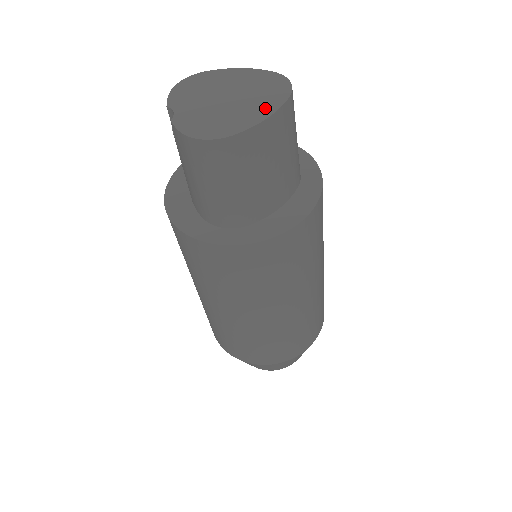
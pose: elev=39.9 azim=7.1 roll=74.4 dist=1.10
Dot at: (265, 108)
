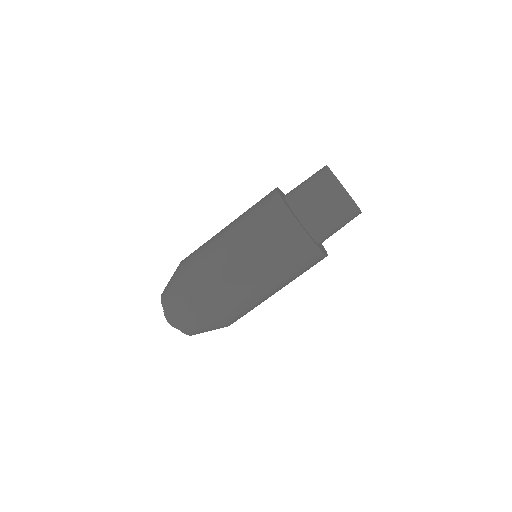
Dot at: occluded
